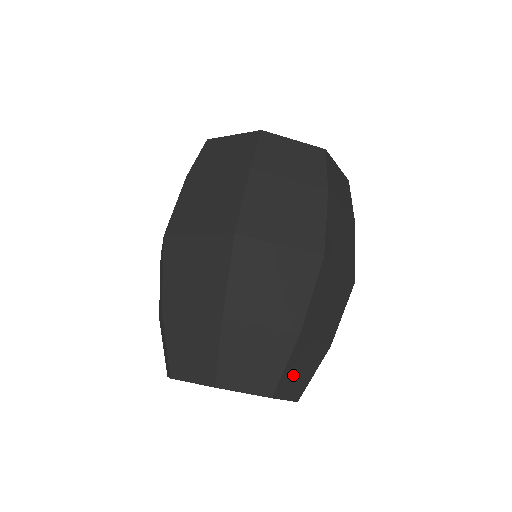
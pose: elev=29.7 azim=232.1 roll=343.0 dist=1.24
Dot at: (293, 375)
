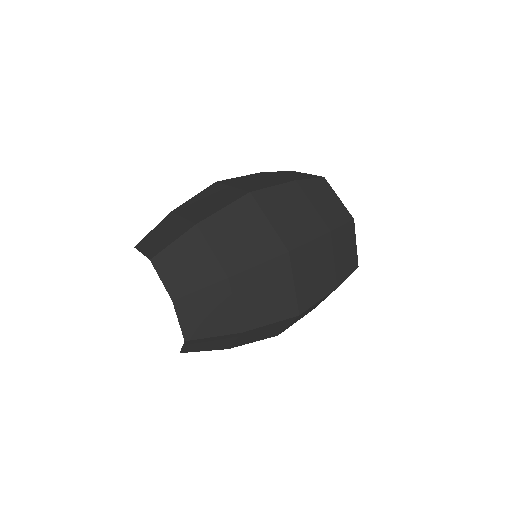
Dot at: (199, 308)
